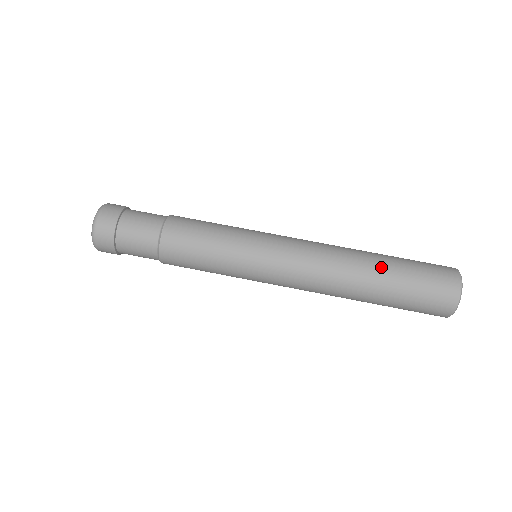
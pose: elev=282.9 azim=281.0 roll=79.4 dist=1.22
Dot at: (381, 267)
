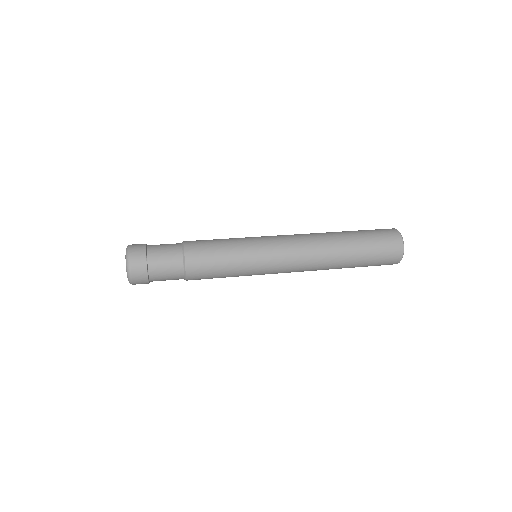
Dot at: occluded
